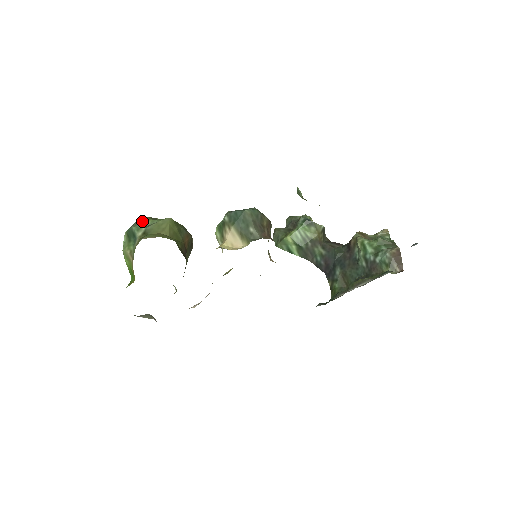
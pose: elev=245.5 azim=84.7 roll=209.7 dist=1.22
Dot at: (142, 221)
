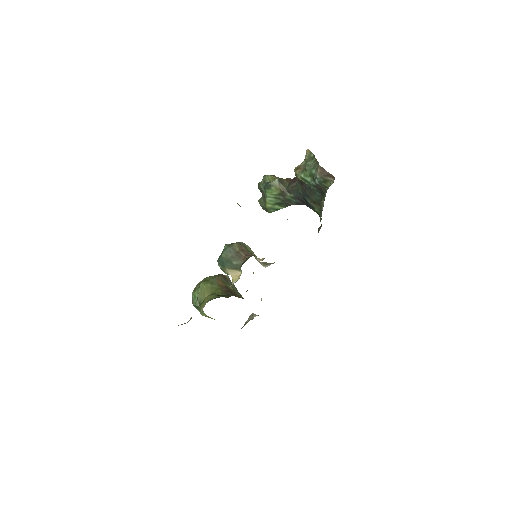
Dot at: (193, 297)
